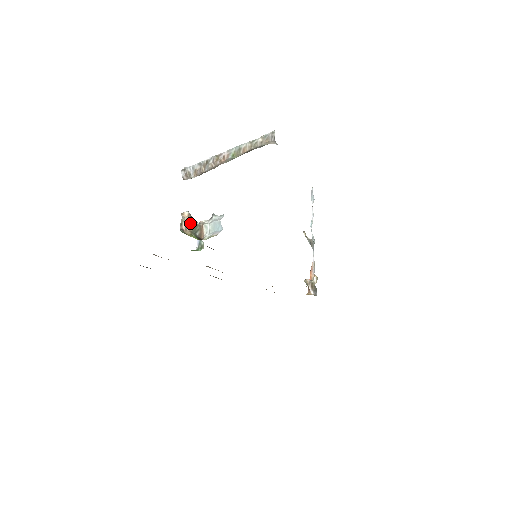
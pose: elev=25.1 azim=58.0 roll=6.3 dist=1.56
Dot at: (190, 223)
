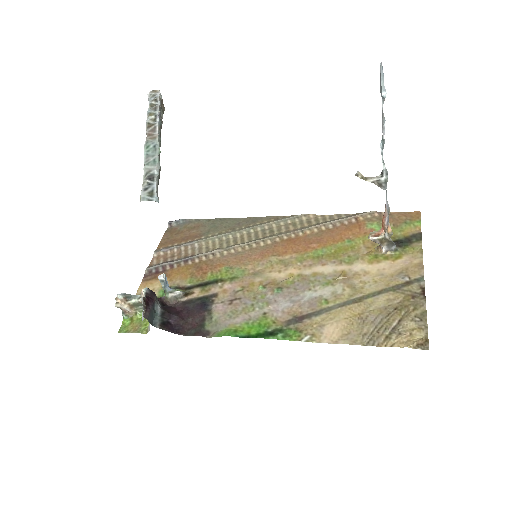
Dot at: (127, 307)
